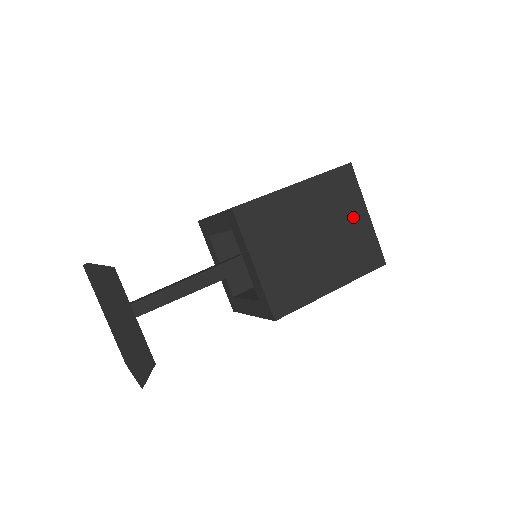
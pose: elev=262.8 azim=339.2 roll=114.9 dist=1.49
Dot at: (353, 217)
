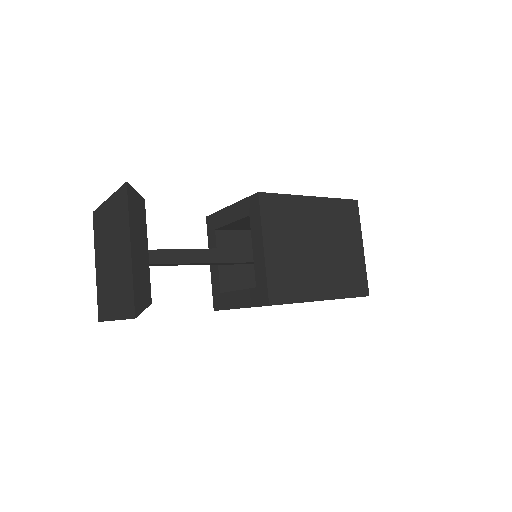
Dot at: (351, 244)
